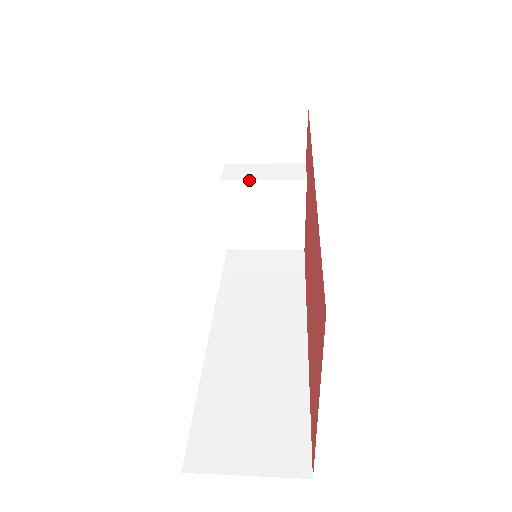
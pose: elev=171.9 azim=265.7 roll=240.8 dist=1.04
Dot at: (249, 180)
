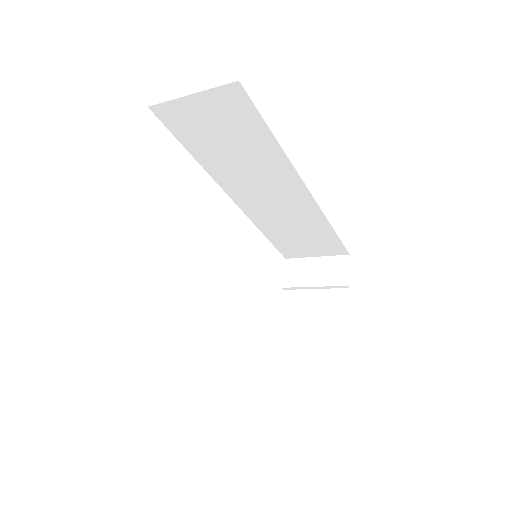
Dot at: (291, 294)
